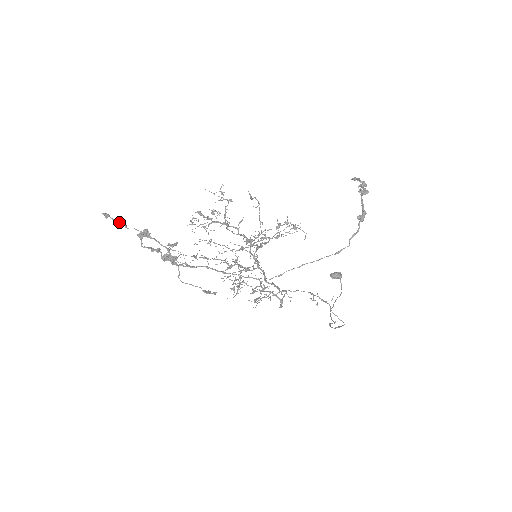
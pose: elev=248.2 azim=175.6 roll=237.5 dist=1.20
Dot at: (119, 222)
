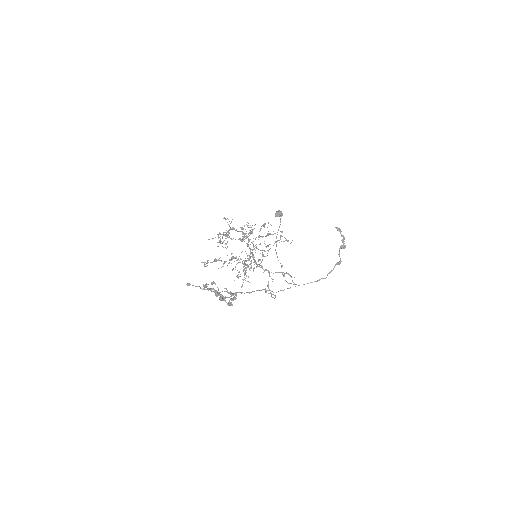
Dot at: occluded
